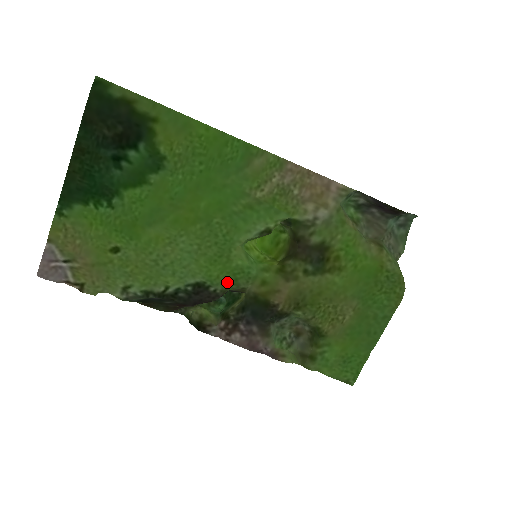
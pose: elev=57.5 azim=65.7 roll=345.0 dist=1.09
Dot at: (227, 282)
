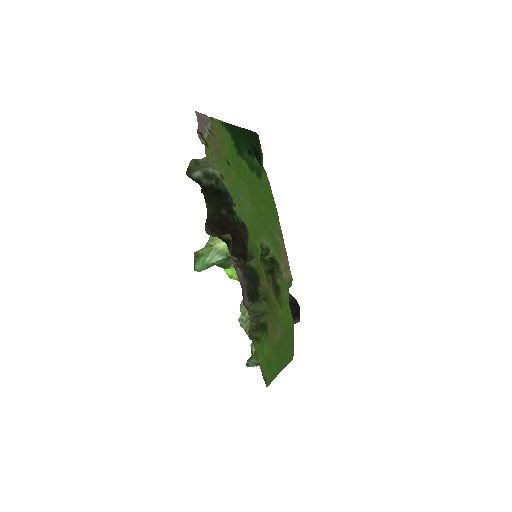
Dot at: (250, 244)
